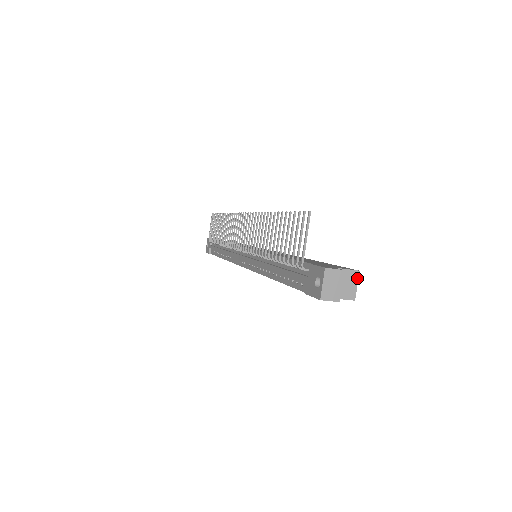
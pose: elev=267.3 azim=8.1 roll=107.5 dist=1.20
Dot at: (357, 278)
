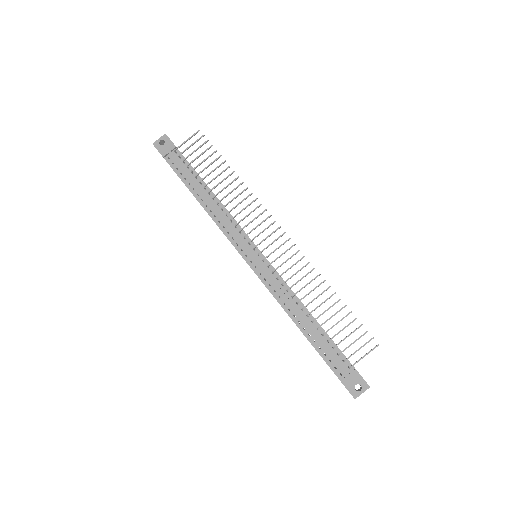
Dot at: occluded
